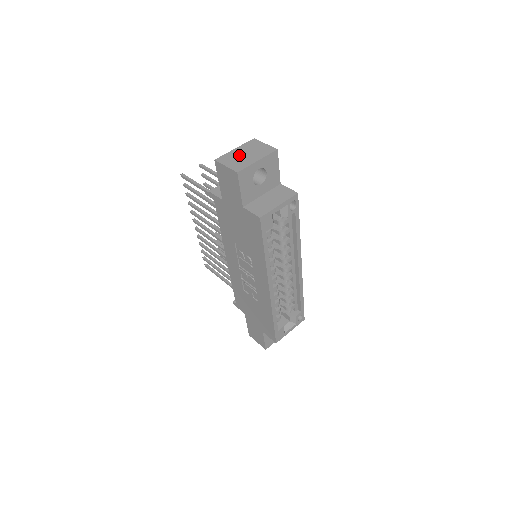
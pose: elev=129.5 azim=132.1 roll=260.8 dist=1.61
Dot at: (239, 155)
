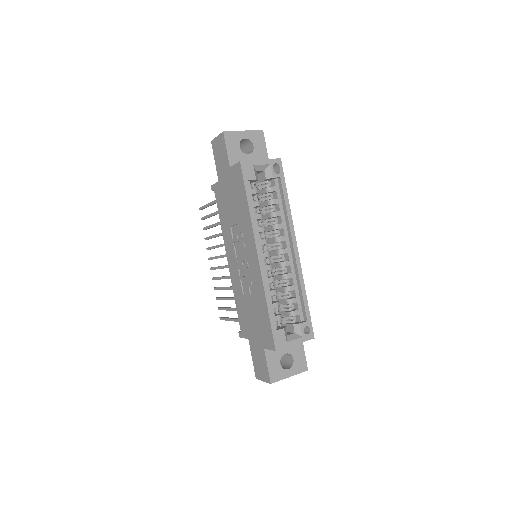
Dot at: occluded
